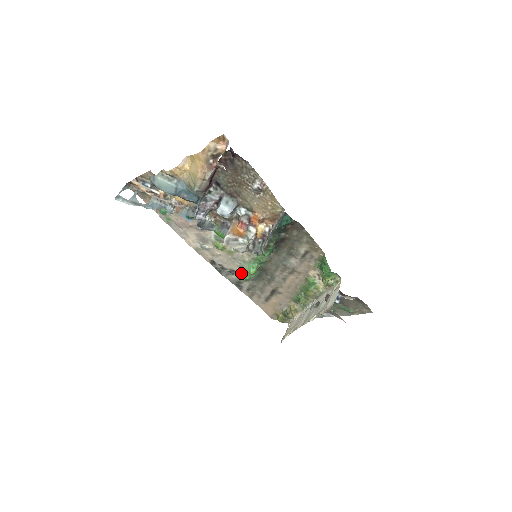
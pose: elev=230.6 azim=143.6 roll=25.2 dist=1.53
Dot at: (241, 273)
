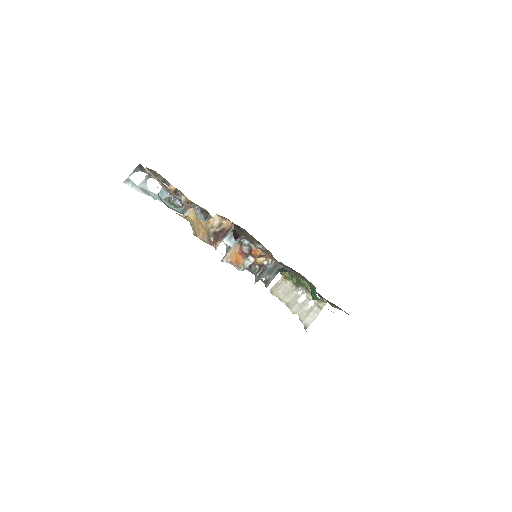
Dot at: occluded
